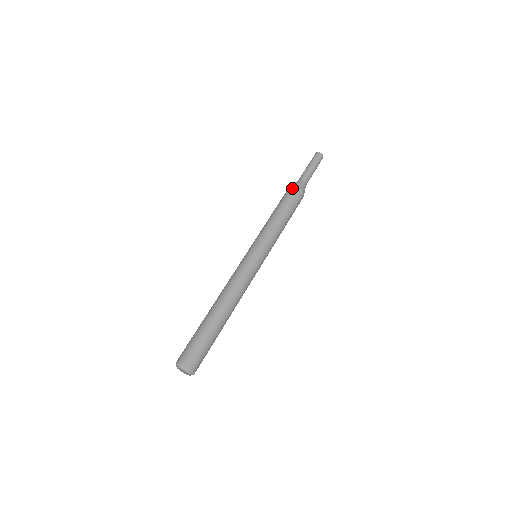
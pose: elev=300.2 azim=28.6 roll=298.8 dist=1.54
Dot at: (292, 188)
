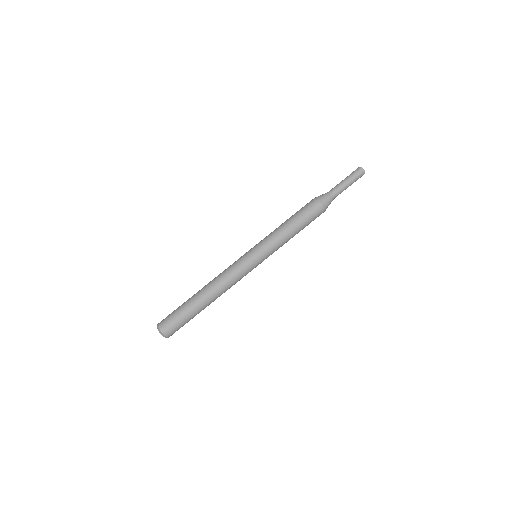
Dot at: (317, 202)
